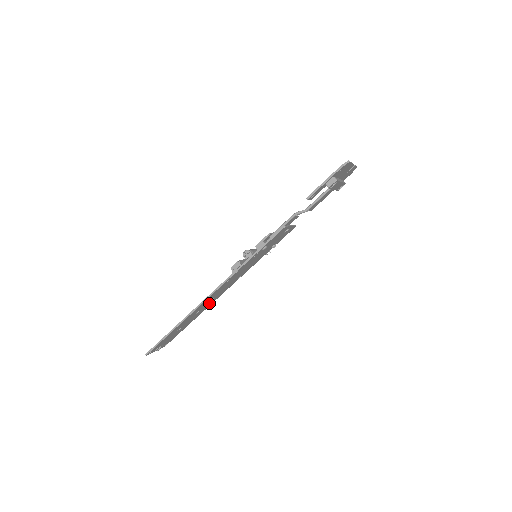
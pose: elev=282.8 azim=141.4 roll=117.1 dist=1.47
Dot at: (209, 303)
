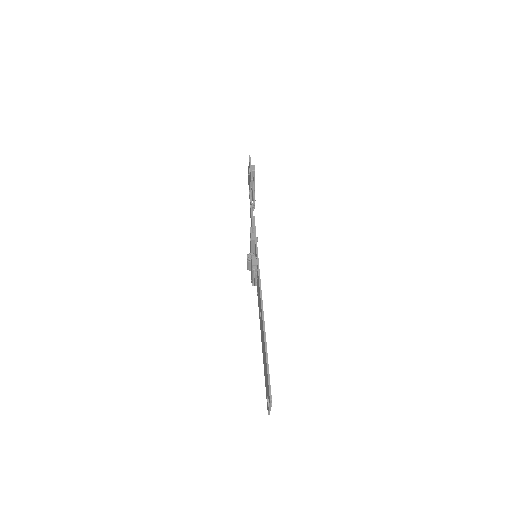
Dot at: occluded
